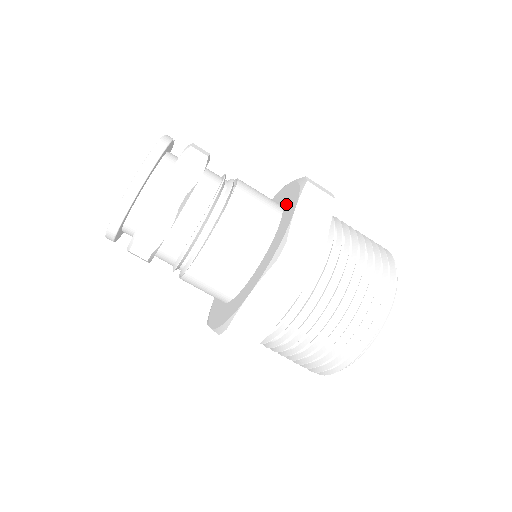
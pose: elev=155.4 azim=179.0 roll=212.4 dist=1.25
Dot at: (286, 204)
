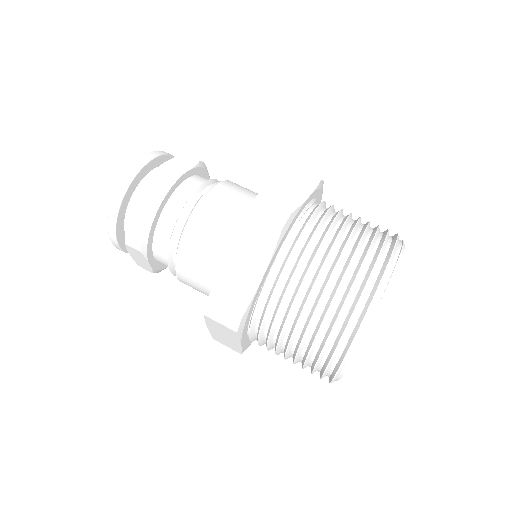
Dot at: occluded
